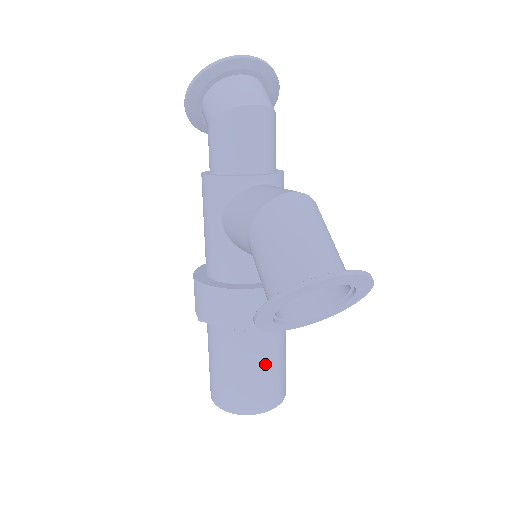
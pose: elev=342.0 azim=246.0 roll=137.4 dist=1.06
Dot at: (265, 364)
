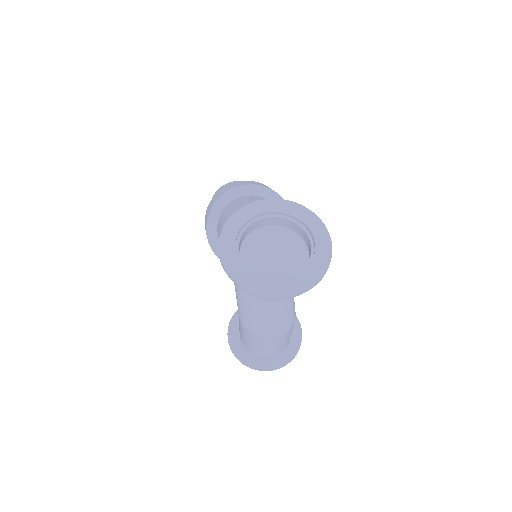
Dot at: occluded
